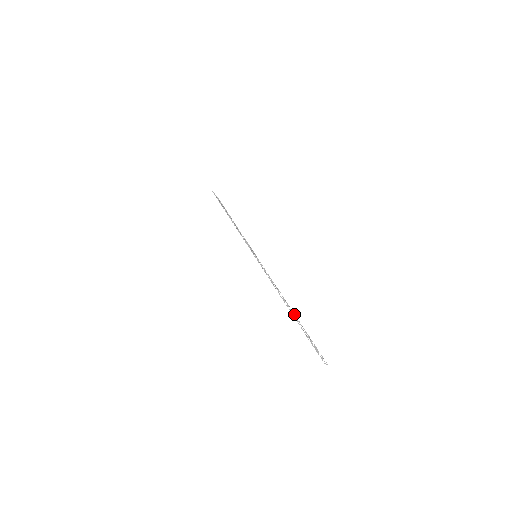
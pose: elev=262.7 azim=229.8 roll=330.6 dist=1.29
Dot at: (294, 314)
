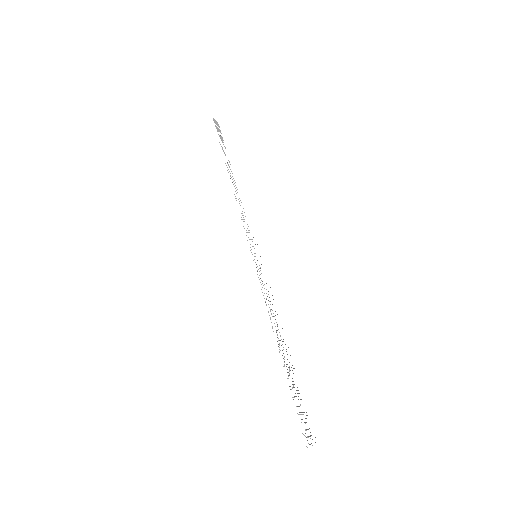
Dot at: occluded
